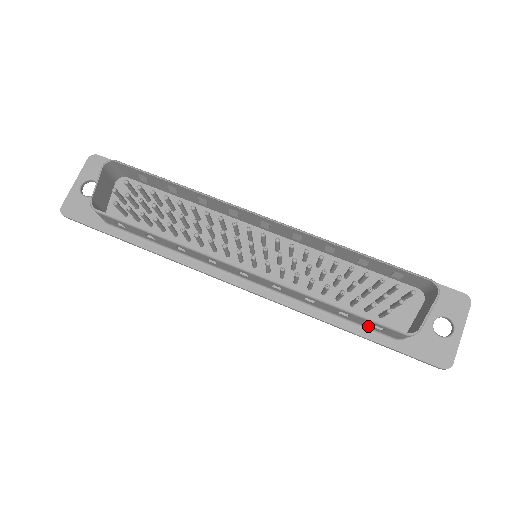
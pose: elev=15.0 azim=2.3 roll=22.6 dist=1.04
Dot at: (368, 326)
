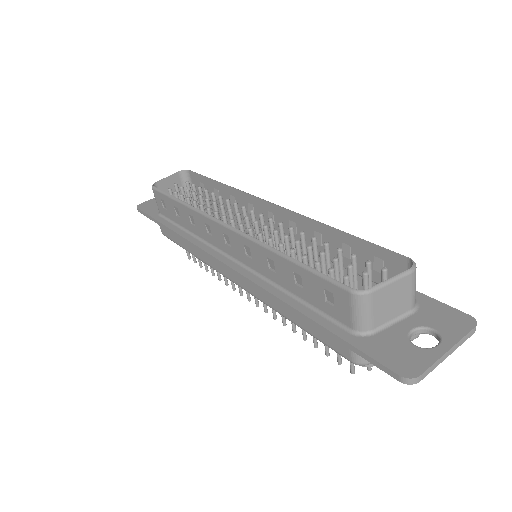
Dot at: (323, 306)
